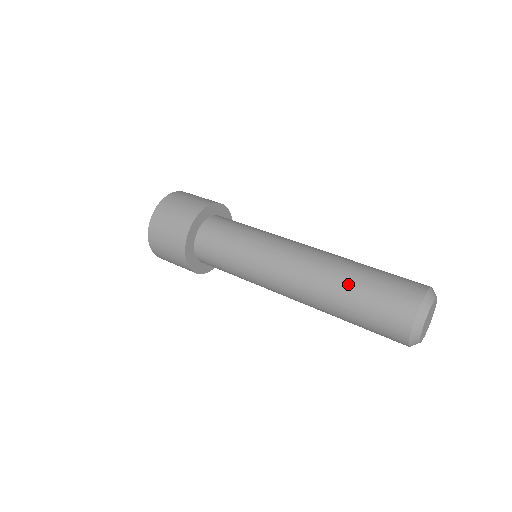
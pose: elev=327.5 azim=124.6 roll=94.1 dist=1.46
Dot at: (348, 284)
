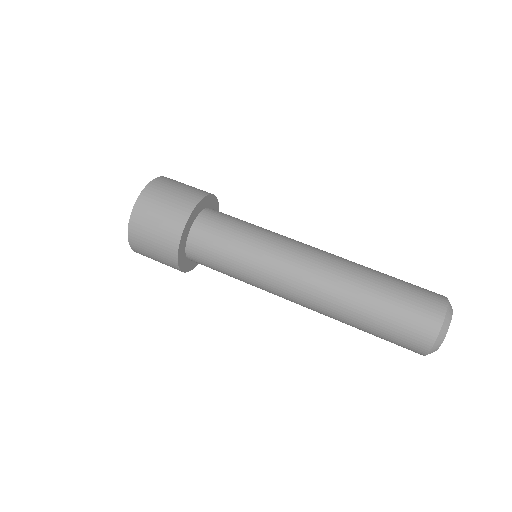
Dot at: (358, 324)
